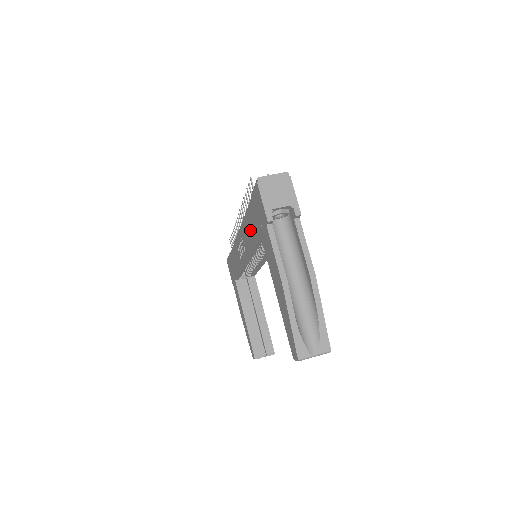
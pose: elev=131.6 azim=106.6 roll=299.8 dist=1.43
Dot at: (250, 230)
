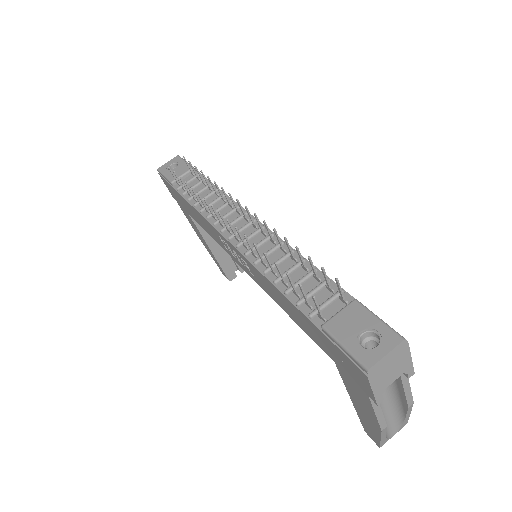
Dot at: (292, 313)
